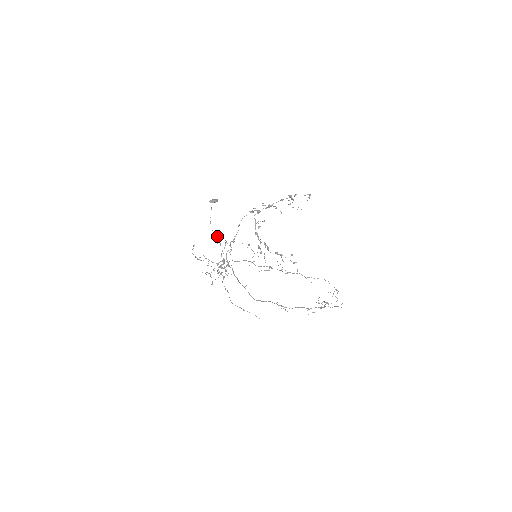
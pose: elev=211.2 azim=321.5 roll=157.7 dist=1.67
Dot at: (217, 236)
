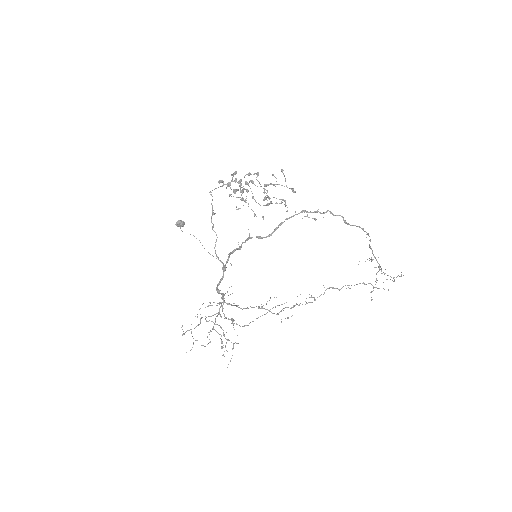
Dot at: (208, 306)
